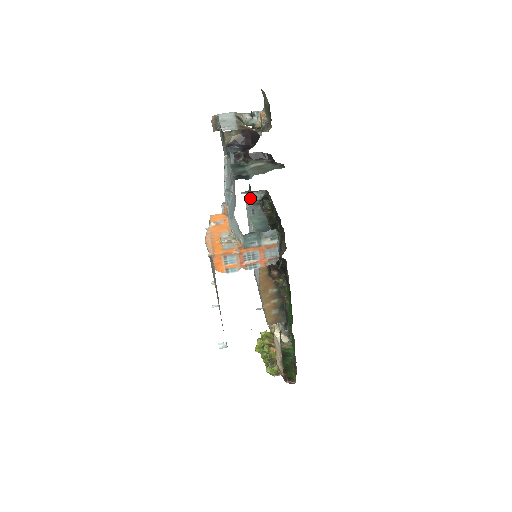
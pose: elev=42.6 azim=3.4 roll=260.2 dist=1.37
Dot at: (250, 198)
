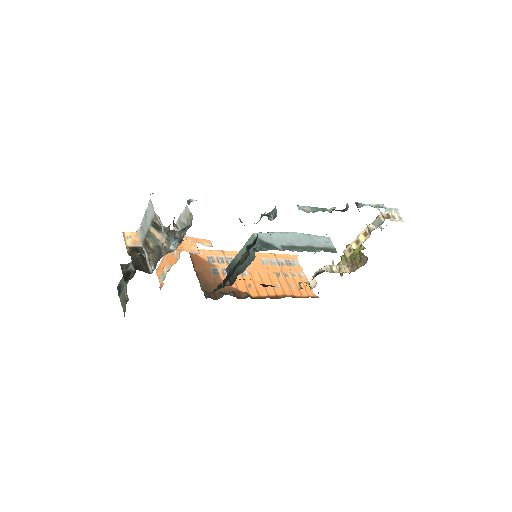
Dot at: (256, 223)
